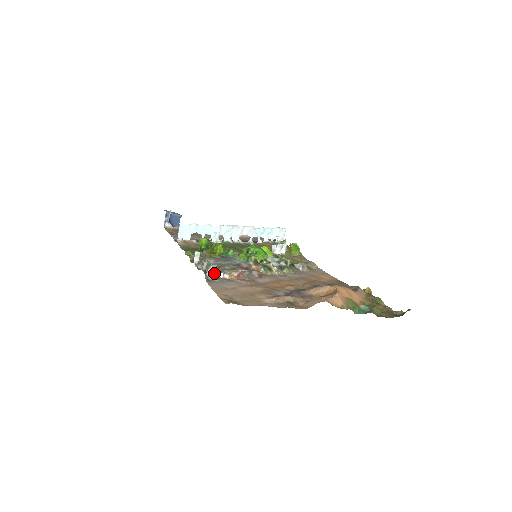
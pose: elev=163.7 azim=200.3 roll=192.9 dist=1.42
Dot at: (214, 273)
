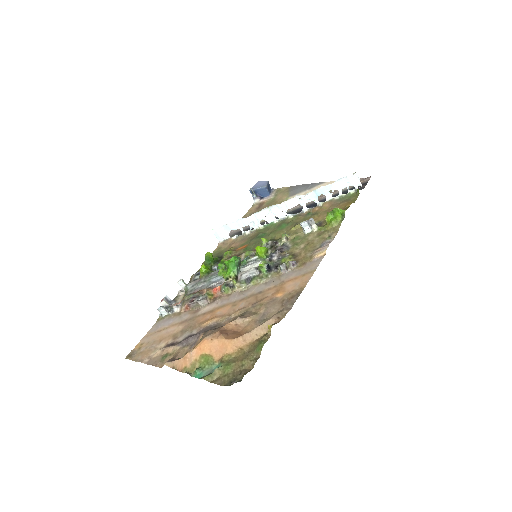
Dot at: (163, 312)
